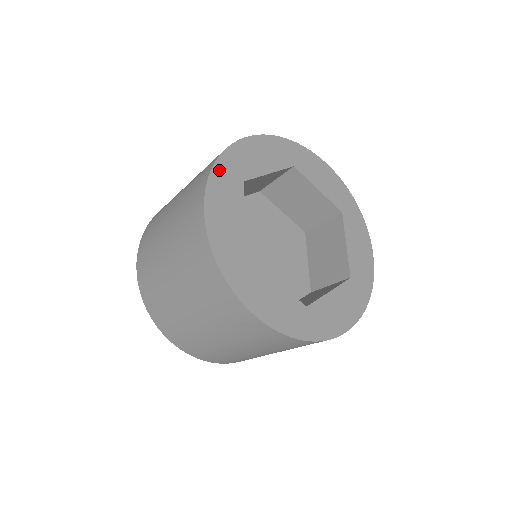
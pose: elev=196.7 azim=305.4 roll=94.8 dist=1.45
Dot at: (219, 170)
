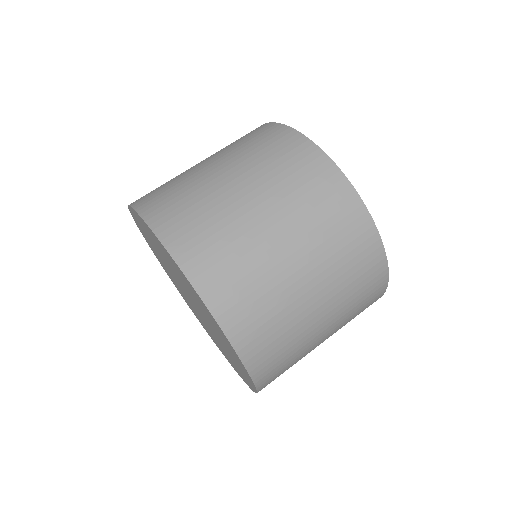
Dot at: occluded
